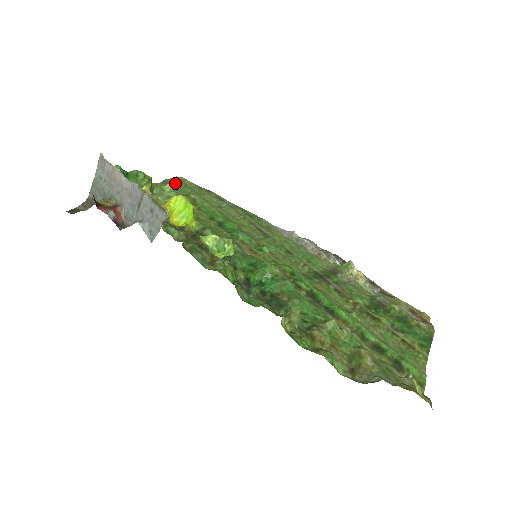
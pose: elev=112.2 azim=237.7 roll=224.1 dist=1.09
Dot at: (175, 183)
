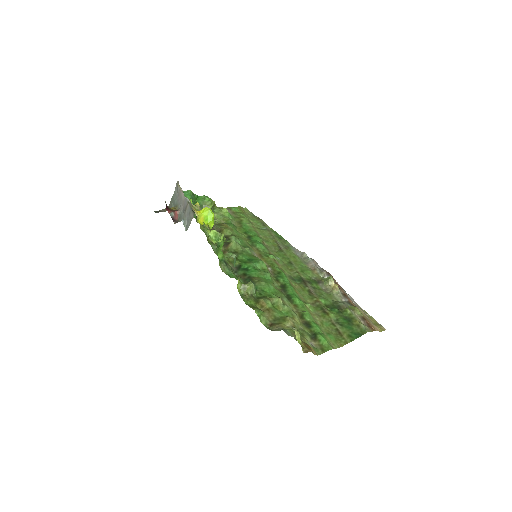
Dot at: (236, 210)
